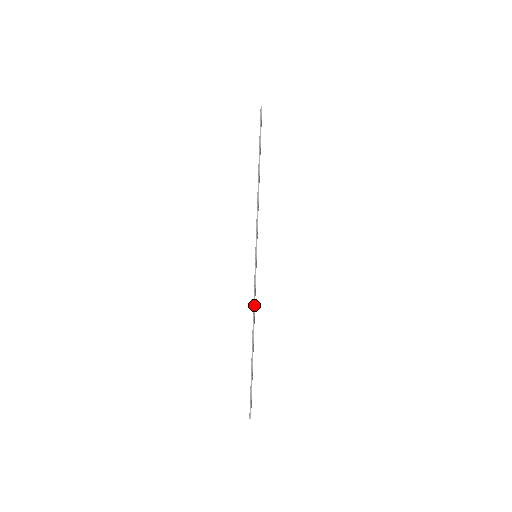
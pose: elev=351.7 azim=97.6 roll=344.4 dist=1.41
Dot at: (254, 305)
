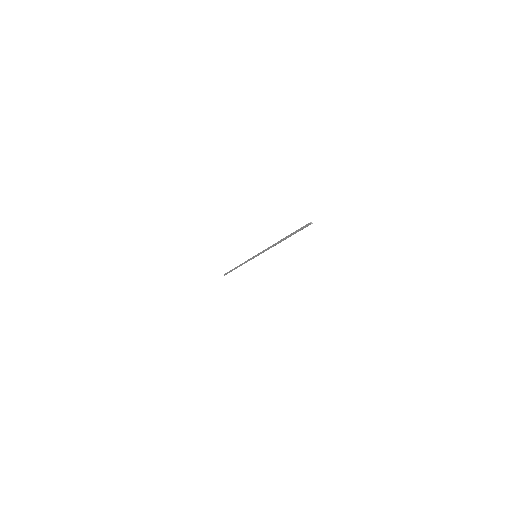
Dot at: occluded
